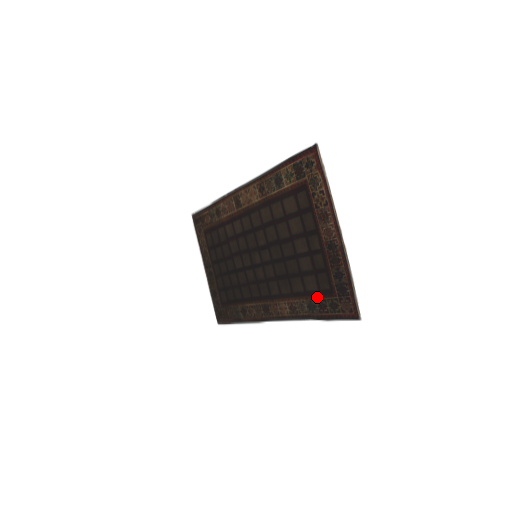
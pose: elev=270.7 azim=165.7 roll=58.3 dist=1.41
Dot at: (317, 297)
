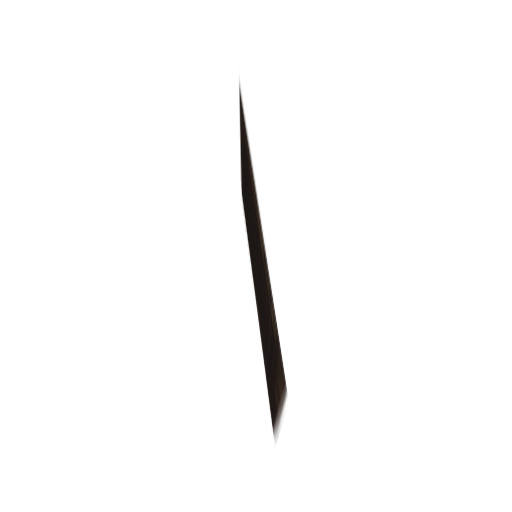
Dot at: (267, 372)
